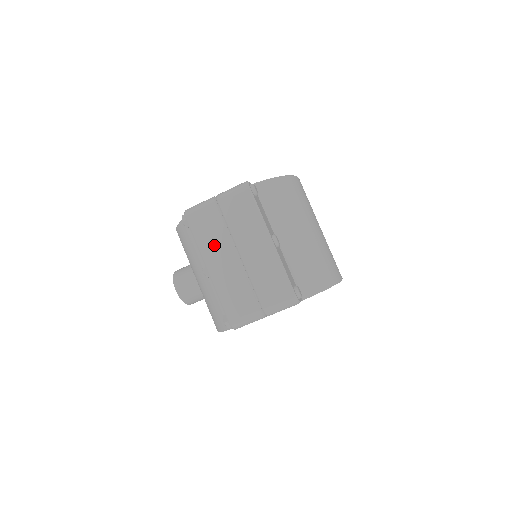
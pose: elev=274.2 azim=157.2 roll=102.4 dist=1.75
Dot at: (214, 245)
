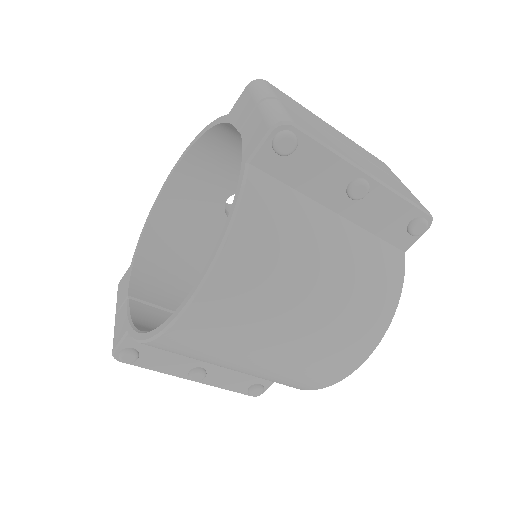
Dot at: occluded
